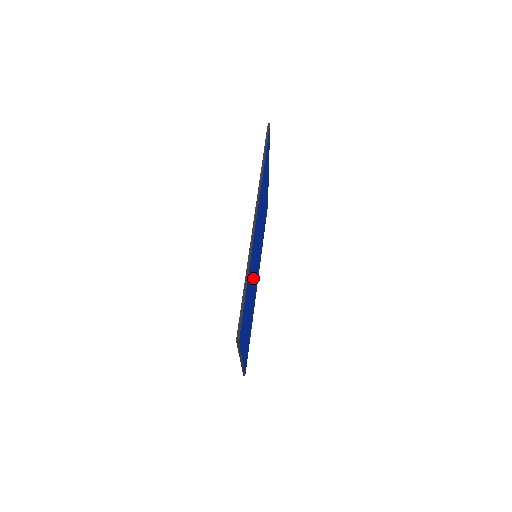
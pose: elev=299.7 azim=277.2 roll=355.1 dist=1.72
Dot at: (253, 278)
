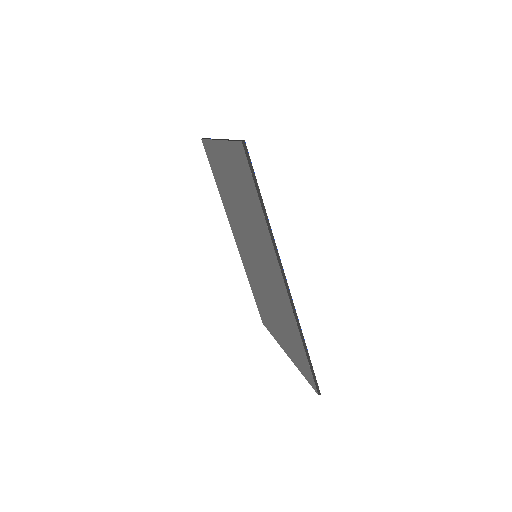
Dot at: occluded
